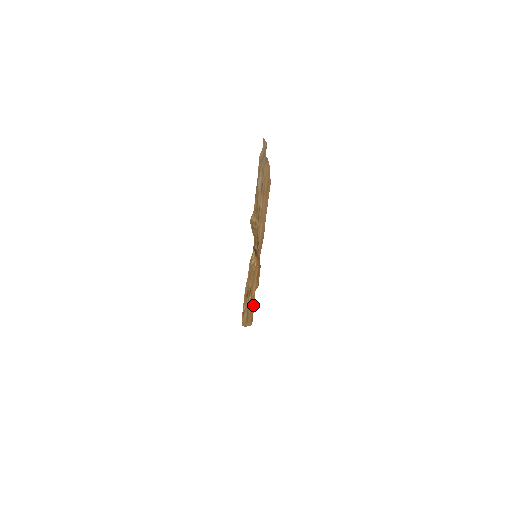
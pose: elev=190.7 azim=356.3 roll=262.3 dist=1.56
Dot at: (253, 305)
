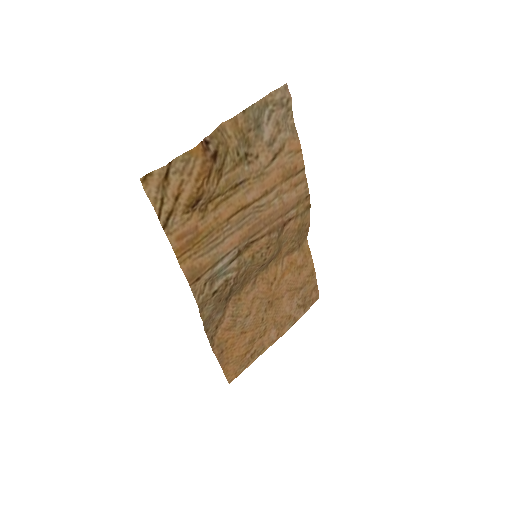
Dot at: (203, 263)
